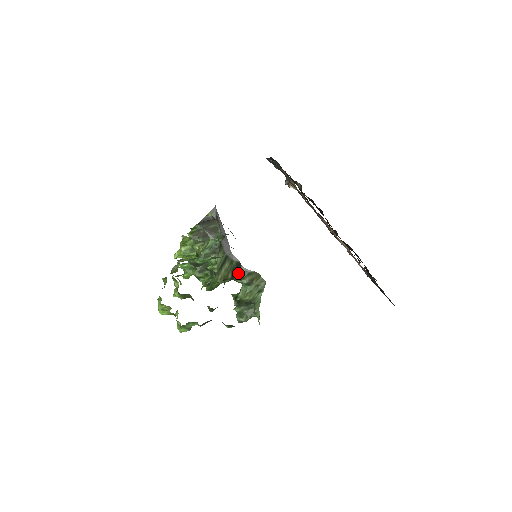
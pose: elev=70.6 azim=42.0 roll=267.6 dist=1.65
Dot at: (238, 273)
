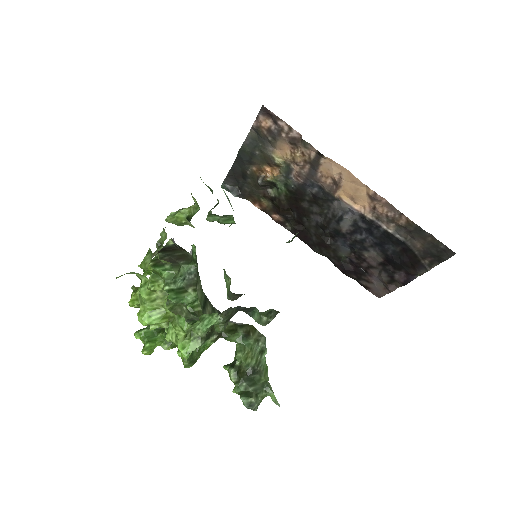
Dot at: occluded
